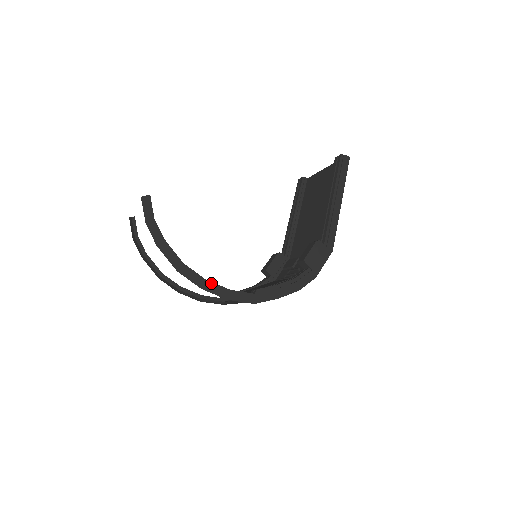
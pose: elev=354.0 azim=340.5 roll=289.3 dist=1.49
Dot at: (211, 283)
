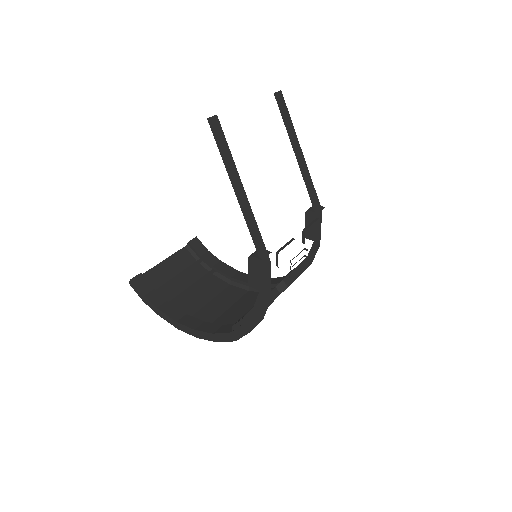
Dot at: (200, 332)
